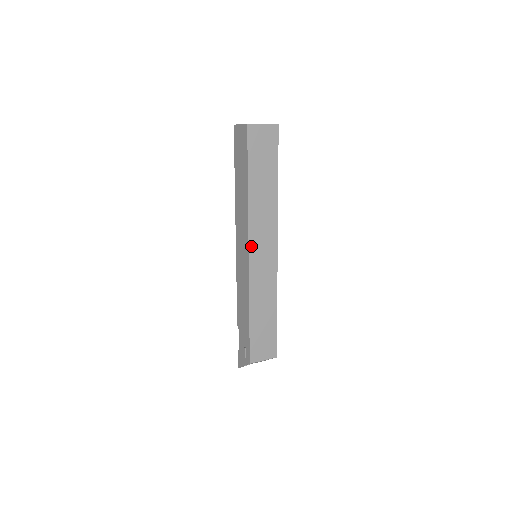
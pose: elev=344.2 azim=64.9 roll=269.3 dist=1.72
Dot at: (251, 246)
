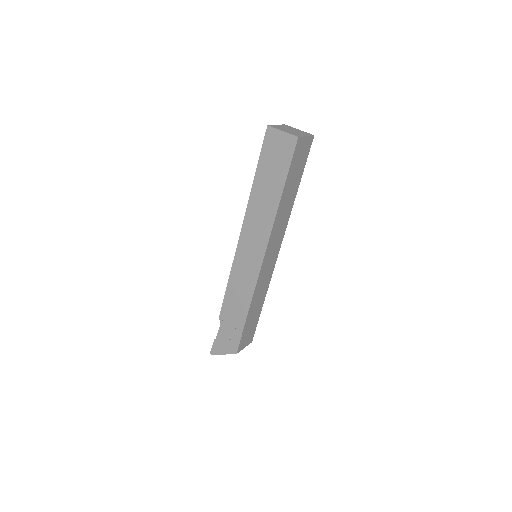
Dot at: (266, 253)
